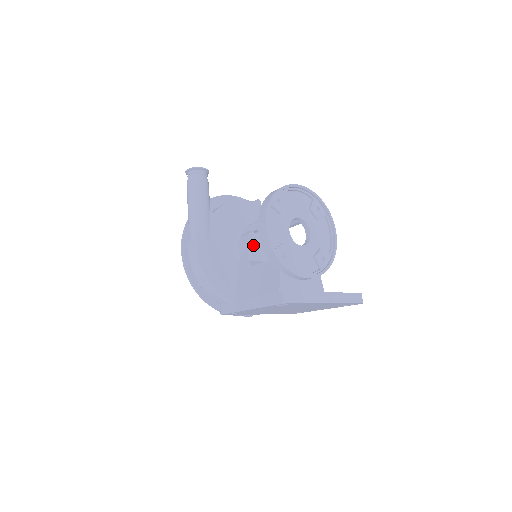
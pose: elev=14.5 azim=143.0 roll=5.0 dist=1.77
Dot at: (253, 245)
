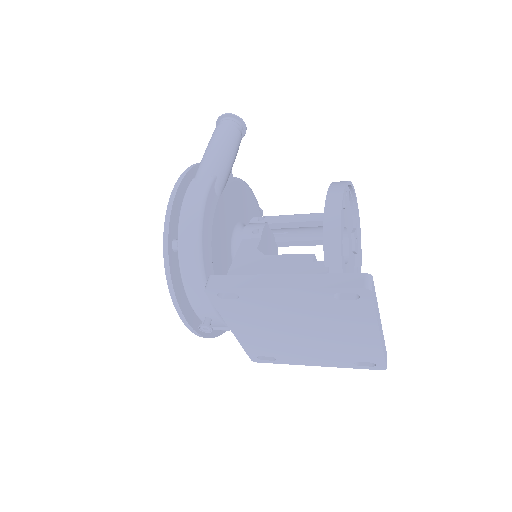
Dot at: (265, 238)
